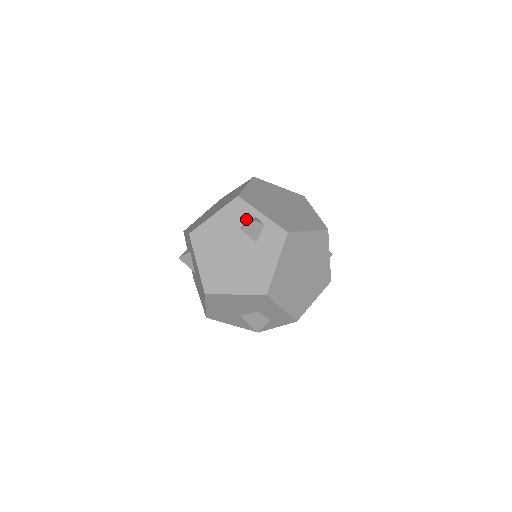
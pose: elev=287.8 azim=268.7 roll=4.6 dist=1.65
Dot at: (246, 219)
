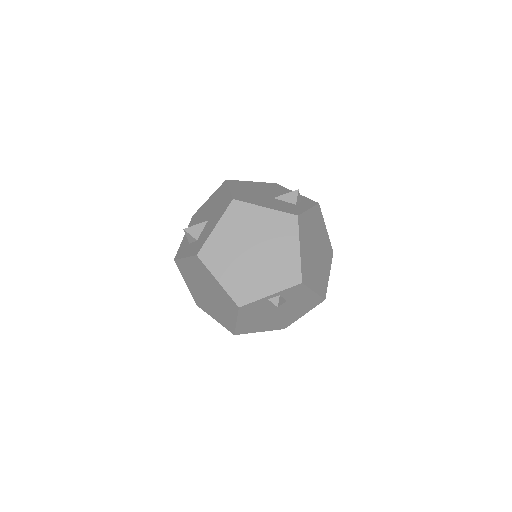
Dot at: (263, 305)
